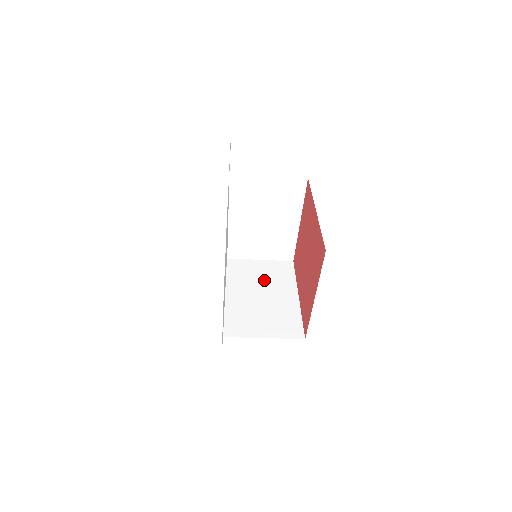
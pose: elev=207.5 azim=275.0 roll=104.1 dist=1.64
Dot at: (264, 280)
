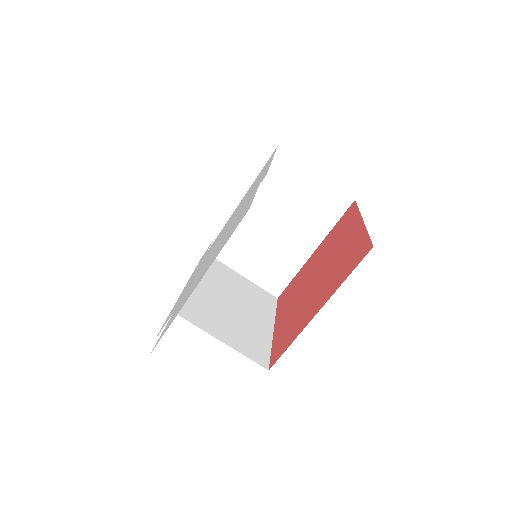
Dot at: occluded
